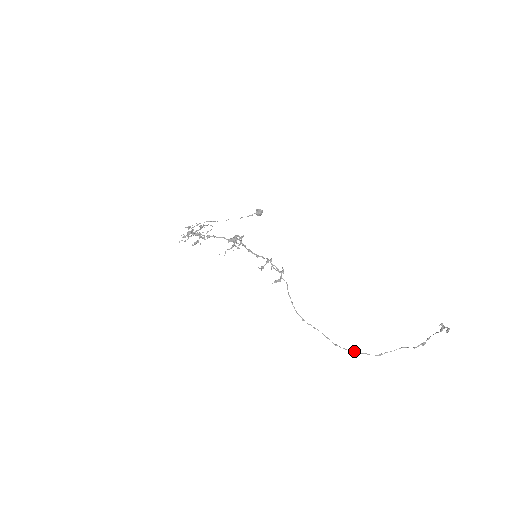
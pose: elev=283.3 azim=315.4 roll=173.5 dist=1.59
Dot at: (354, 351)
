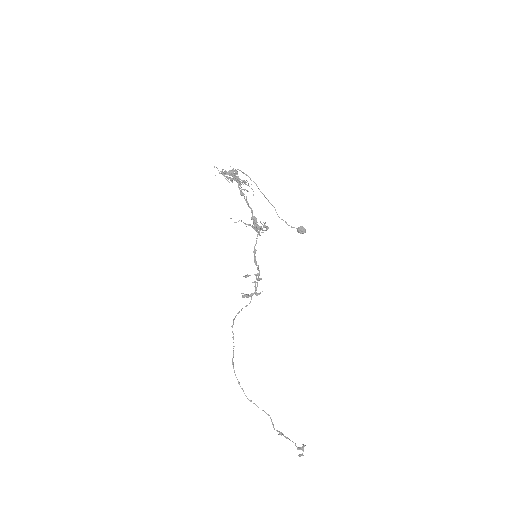
Dot at: occluded
